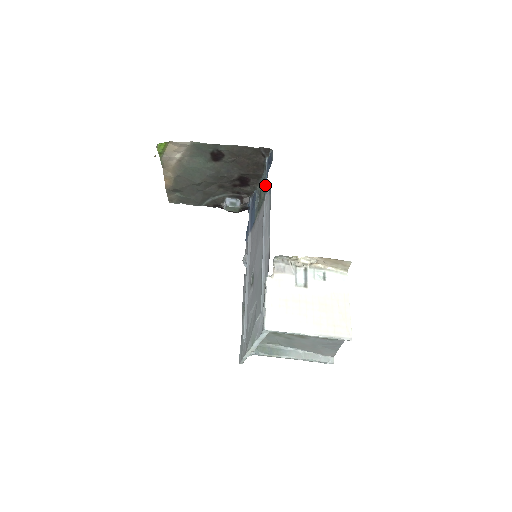
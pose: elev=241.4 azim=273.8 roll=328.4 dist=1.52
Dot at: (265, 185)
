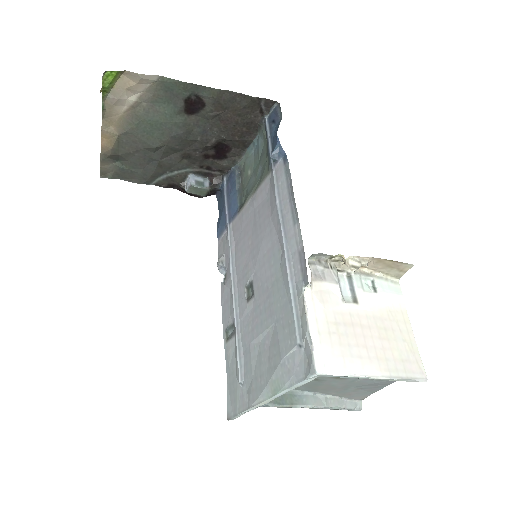
Dot at: (276, 150)
